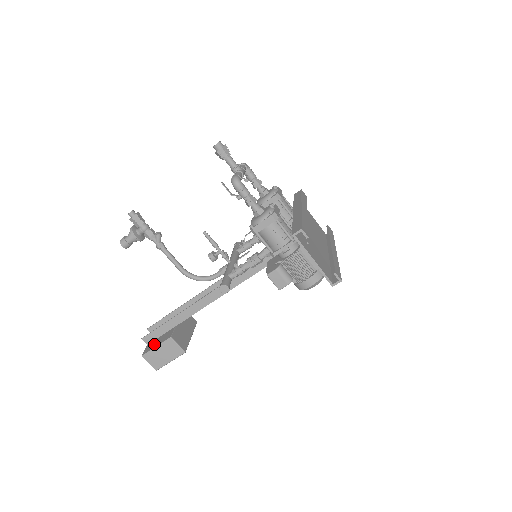
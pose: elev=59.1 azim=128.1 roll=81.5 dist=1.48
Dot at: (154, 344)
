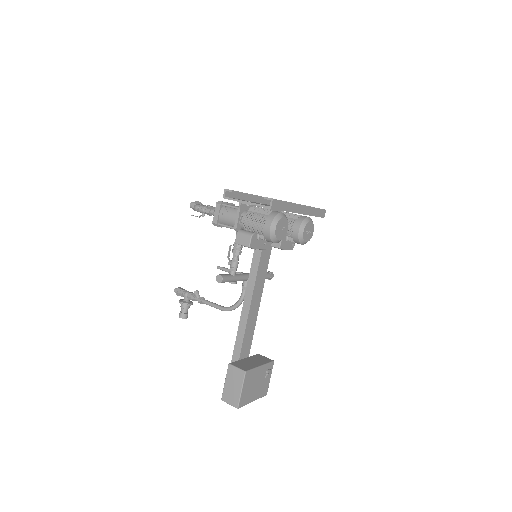
Dot at: occluded
